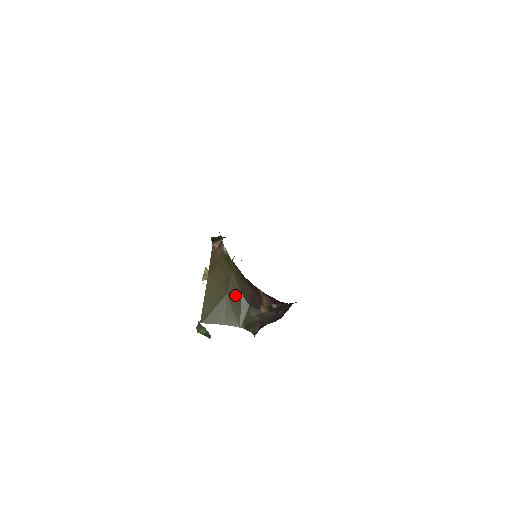
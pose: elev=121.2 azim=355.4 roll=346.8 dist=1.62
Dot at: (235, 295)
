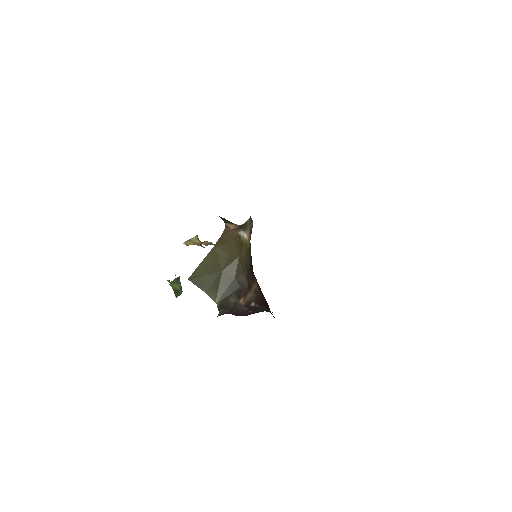
Dot at: (229, 276)
